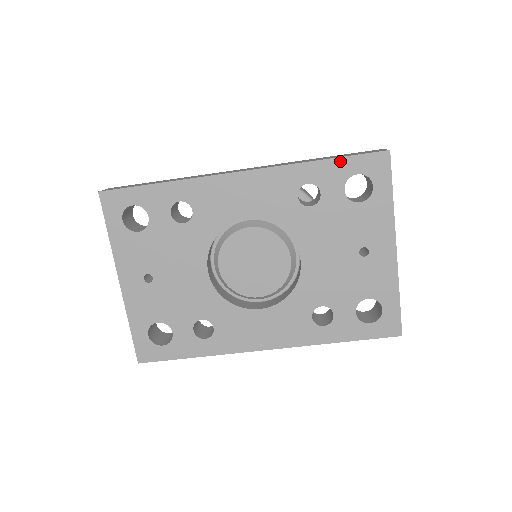
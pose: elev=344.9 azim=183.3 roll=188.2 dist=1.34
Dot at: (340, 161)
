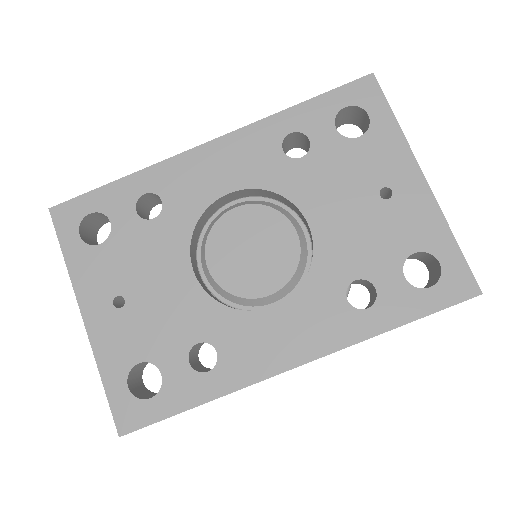
Dot at: (320, 99)
